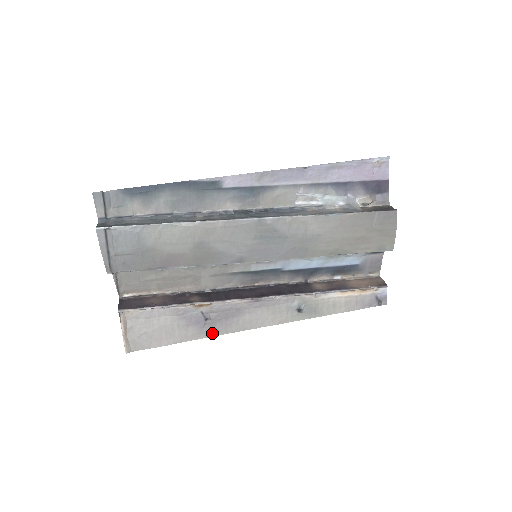
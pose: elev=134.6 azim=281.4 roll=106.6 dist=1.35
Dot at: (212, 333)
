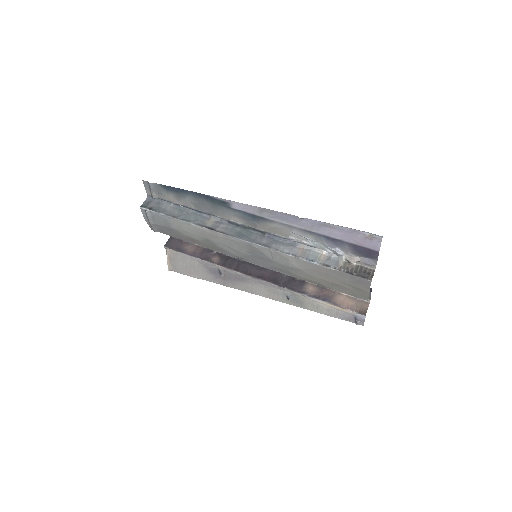
Dot at: (224, 283)
